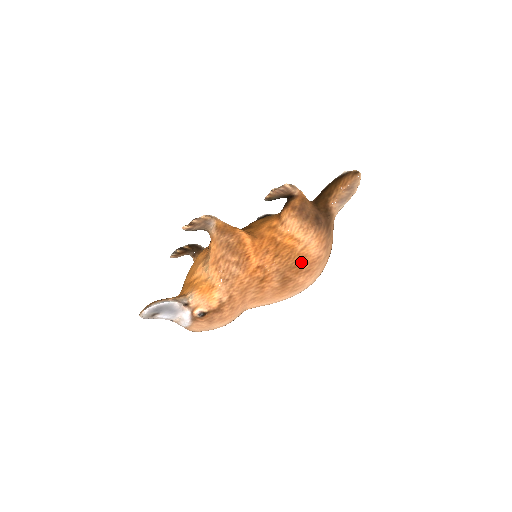
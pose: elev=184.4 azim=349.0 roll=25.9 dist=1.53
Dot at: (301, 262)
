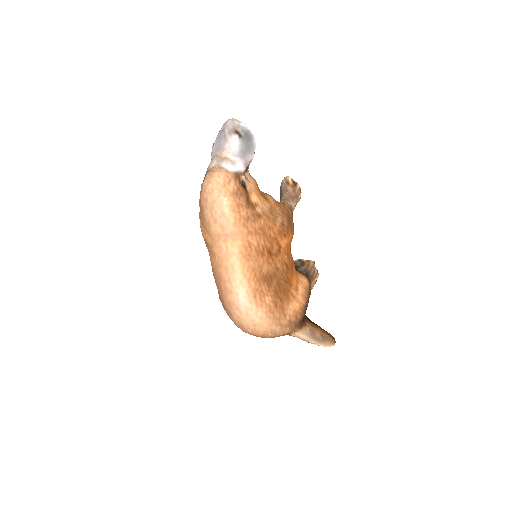
Dot at: (283, 295)
